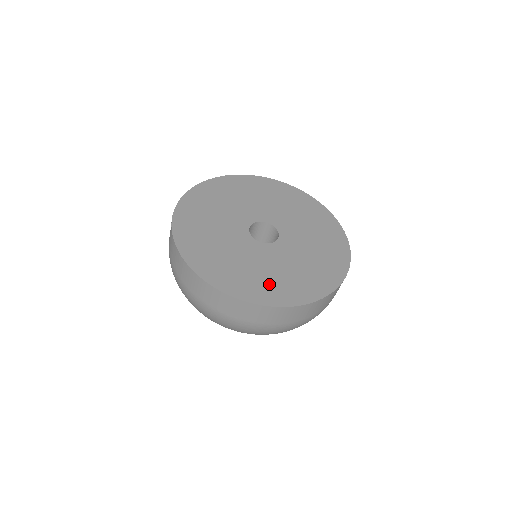
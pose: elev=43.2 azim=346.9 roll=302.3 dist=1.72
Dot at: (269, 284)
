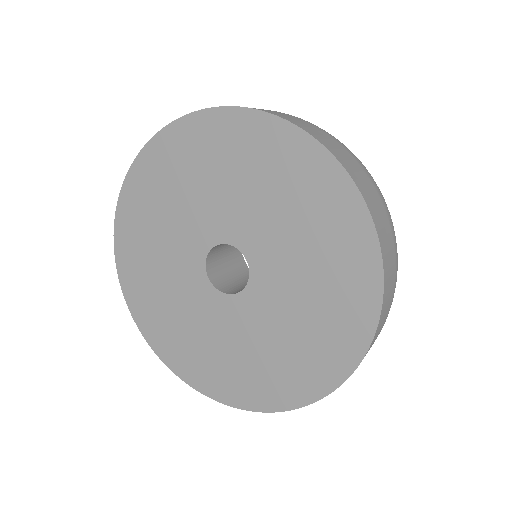
Dot at: (247, 375)
